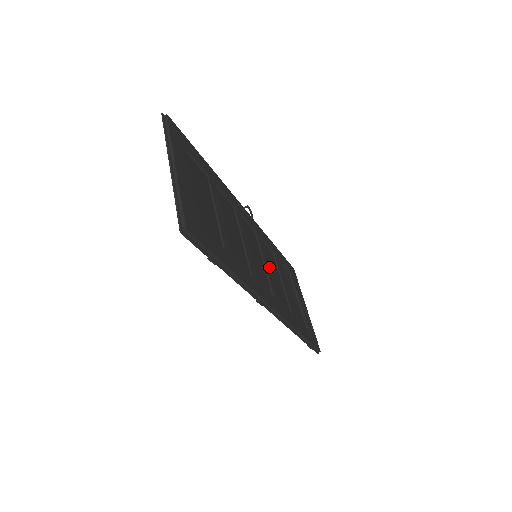
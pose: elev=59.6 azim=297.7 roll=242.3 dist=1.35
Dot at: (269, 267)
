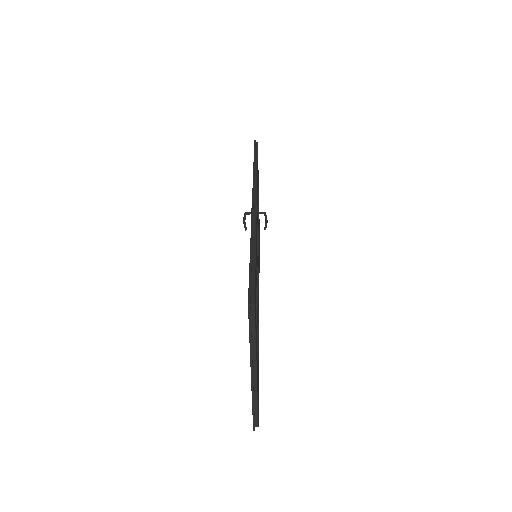
Dot at: occluded
